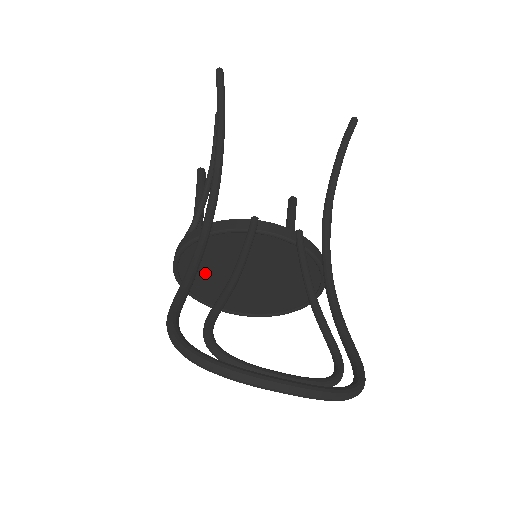
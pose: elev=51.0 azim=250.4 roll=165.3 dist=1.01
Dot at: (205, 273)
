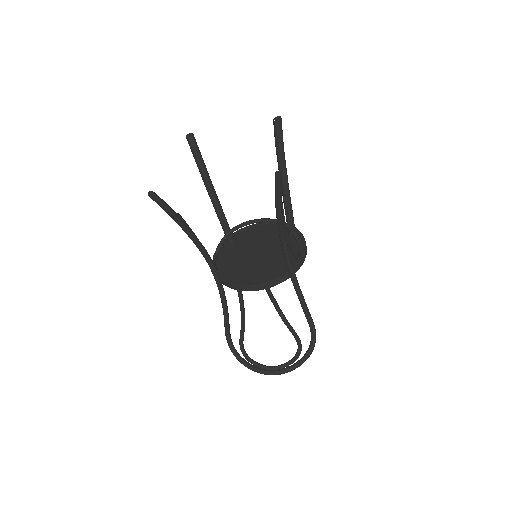
Dot at: occluded
